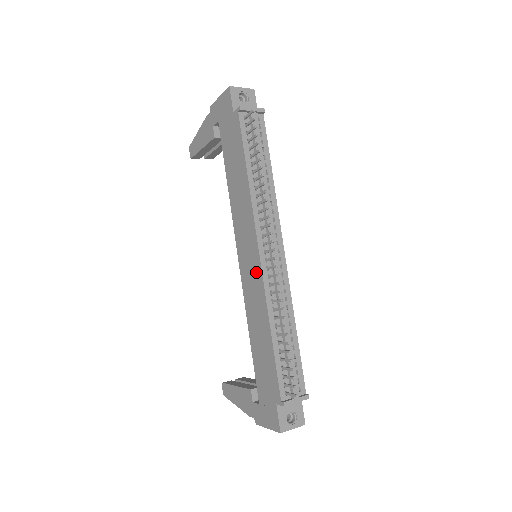
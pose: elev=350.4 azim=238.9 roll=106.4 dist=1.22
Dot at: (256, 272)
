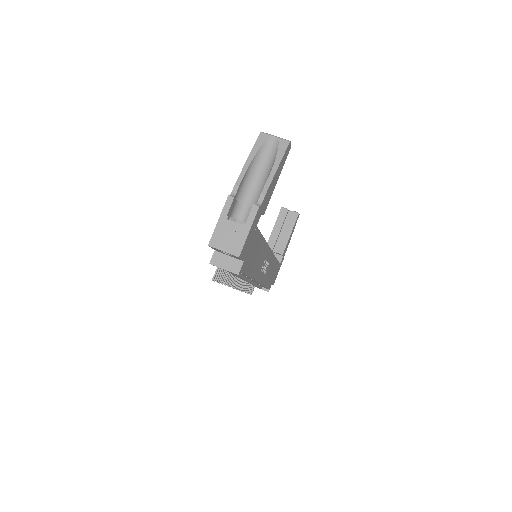
Dot at: occluded
